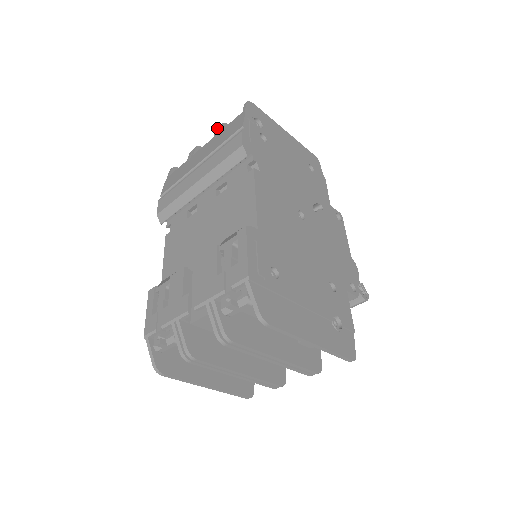
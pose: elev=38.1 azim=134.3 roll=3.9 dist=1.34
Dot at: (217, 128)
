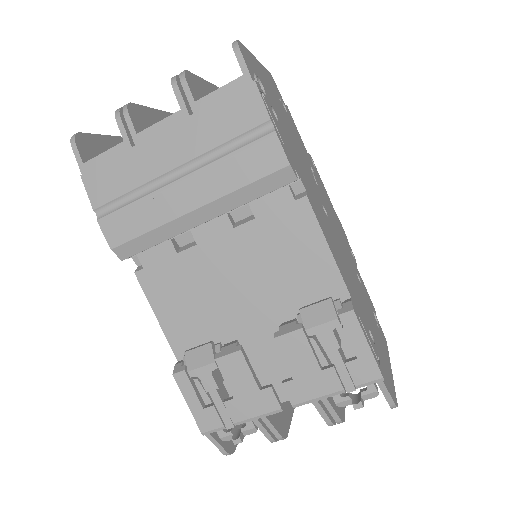
Dot at: (177, 86)
